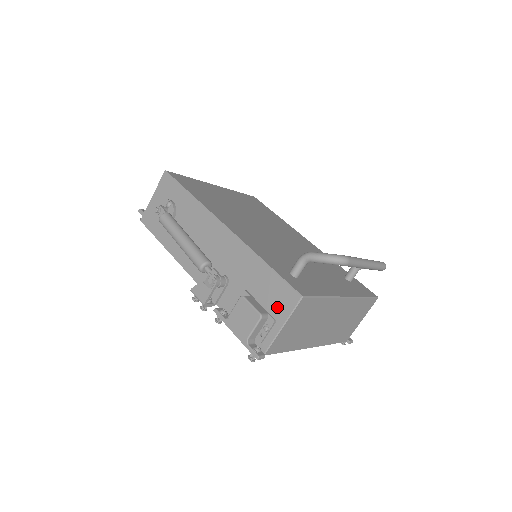
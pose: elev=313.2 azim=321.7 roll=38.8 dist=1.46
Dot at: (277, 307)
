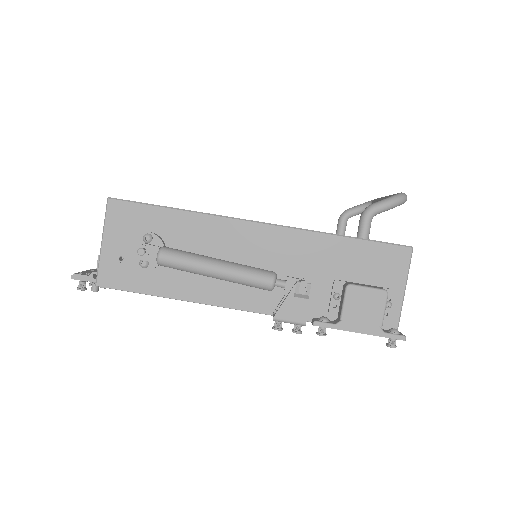
Dot at: (388, 275)
